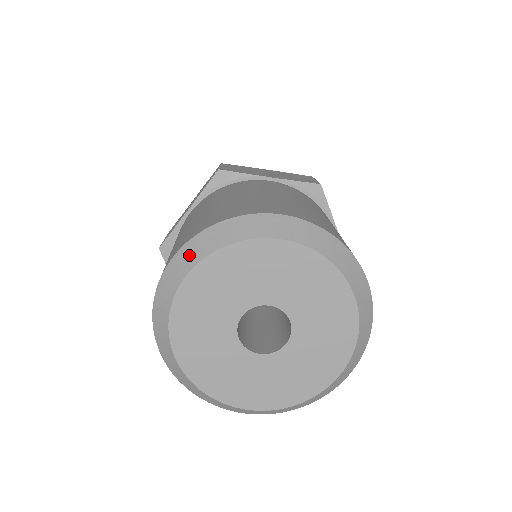
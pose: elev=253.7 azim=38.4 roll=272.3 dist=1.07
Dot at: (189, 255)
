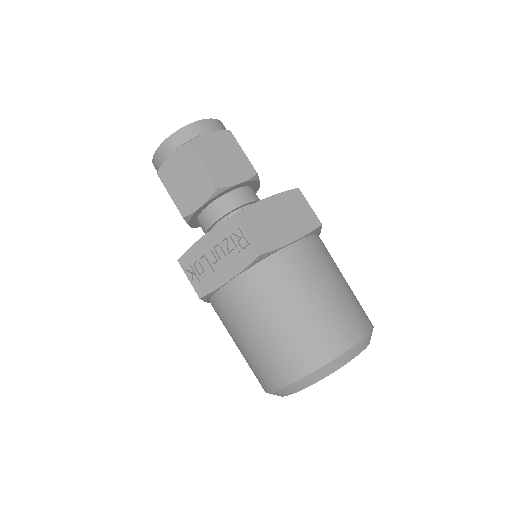
Dot at: (307, 382)
